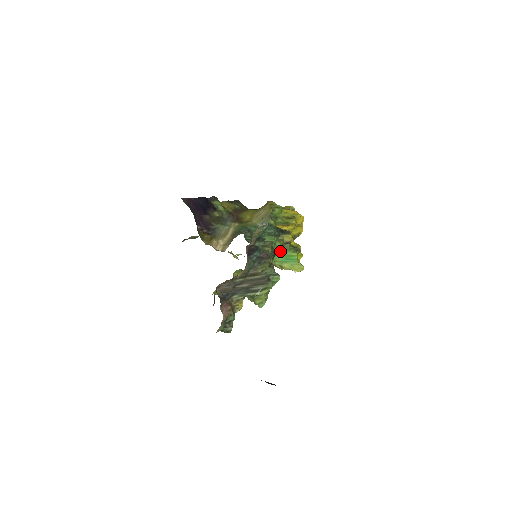
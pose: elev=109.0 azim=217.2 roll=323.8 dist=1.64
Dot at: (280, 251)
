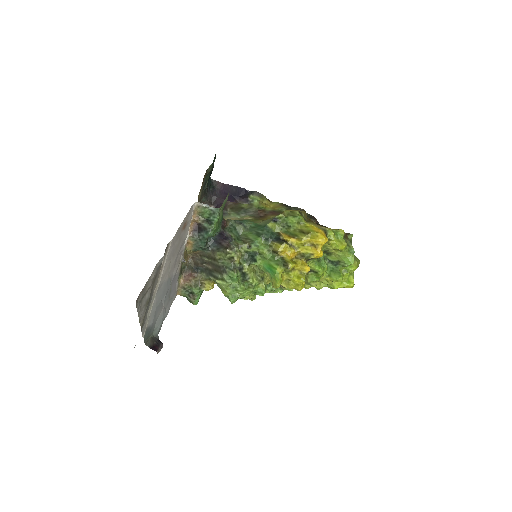
Dot at: (264, 257)
